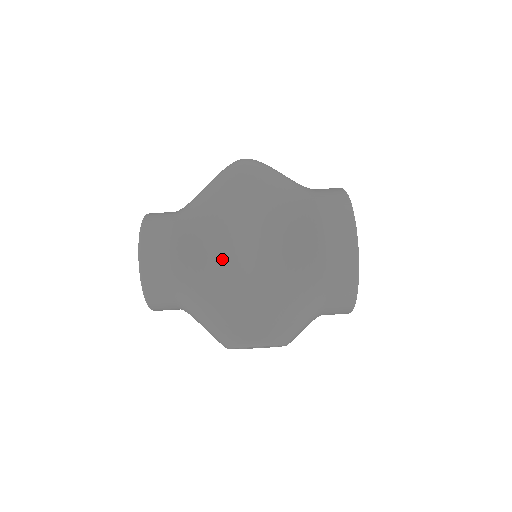
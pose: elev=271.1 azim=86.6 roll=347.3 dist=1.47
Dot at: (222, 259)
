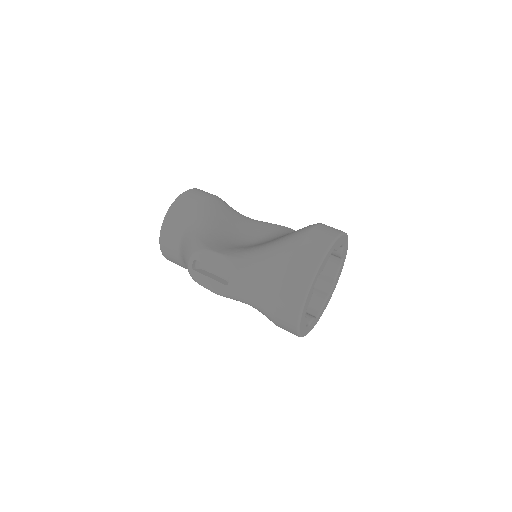
Dot at: (234, 231)
